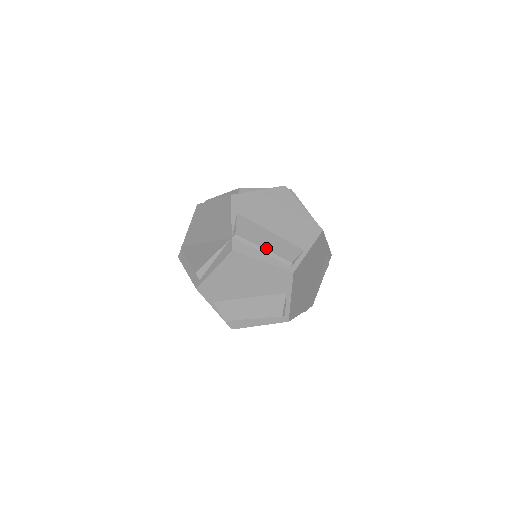
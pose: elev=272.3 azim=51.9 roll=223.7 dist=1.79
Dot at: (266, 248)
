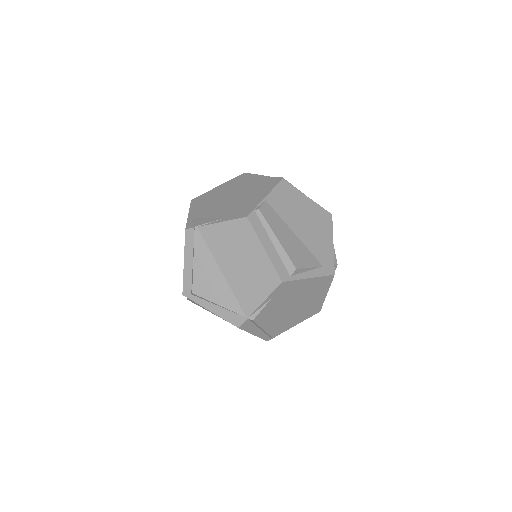
Dot at: (266, 330)
